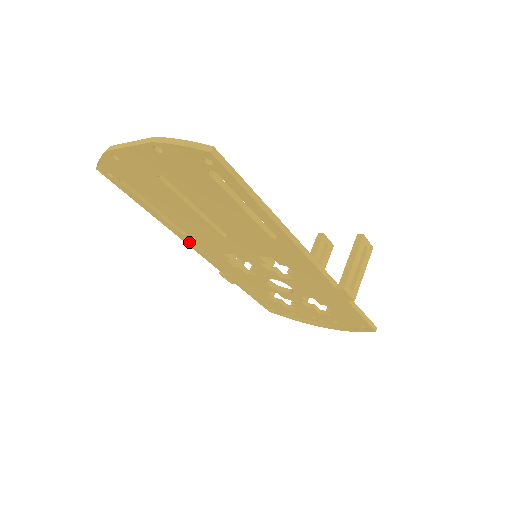
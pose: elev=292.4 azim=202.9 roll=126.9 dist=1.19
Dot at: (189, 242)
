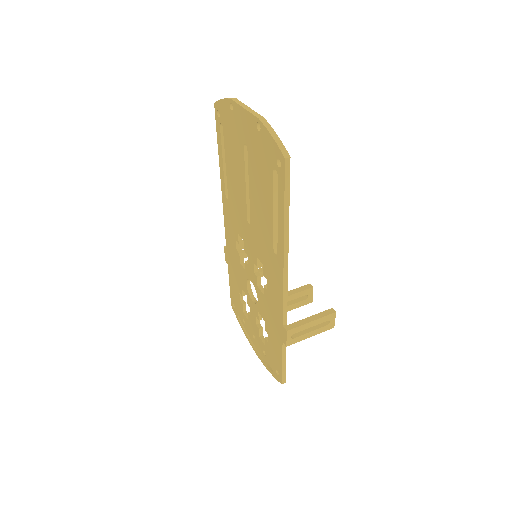
Dot at: (225, 206)
